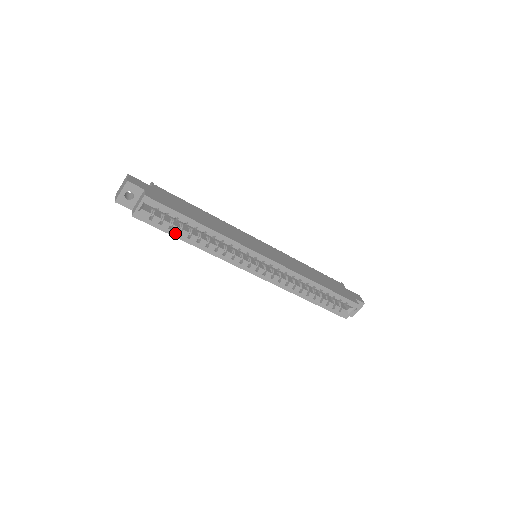
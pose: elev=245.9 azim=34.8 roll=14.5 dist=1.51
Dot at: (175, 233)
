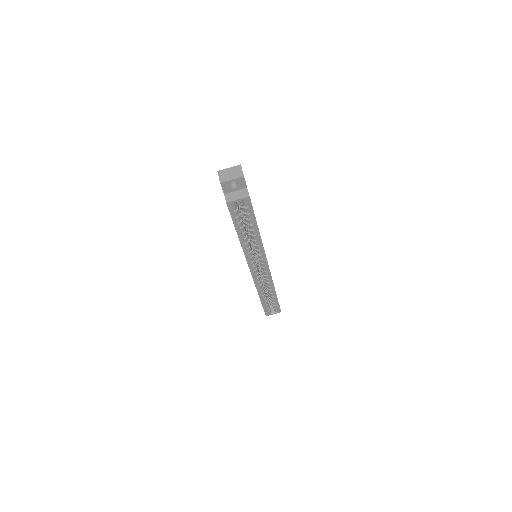
Dot at: (238, 227)
